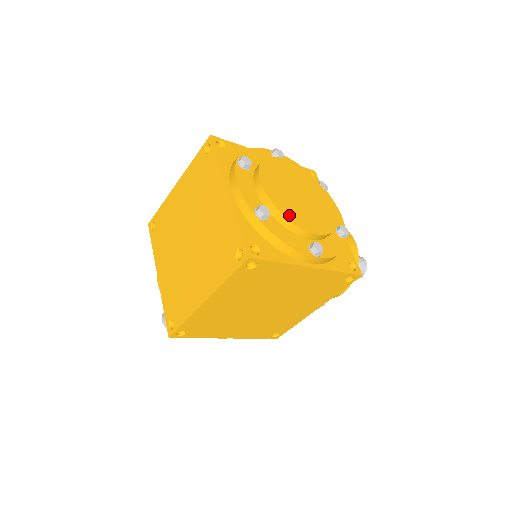
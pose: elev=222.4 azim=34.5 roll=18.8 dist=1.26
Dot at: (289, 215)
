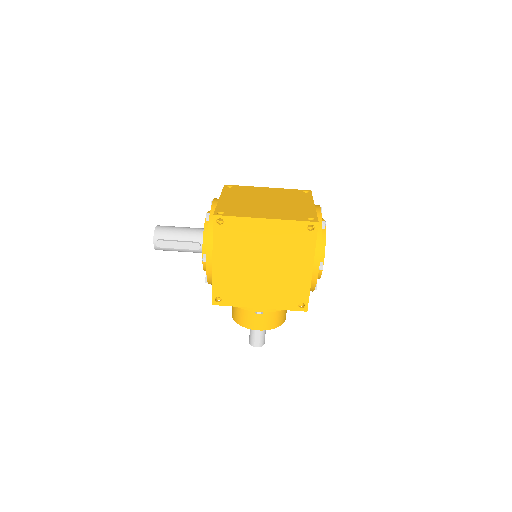
Dot at: (325, 241)
